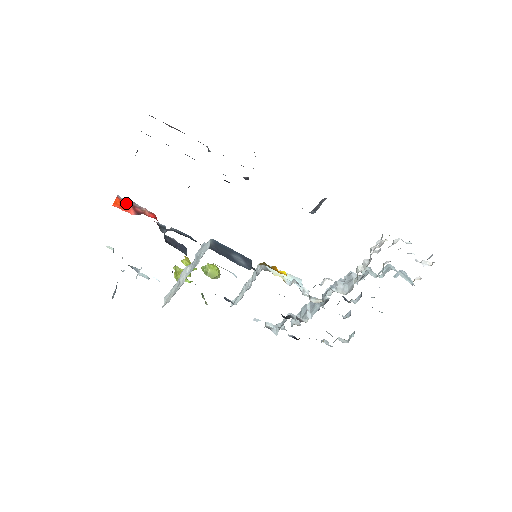
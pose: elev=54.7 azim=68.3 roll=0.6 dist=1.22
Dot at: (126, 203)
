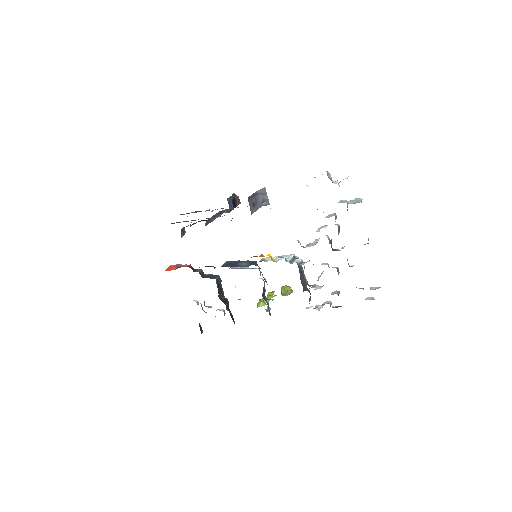
Dot at: (174, 267)
